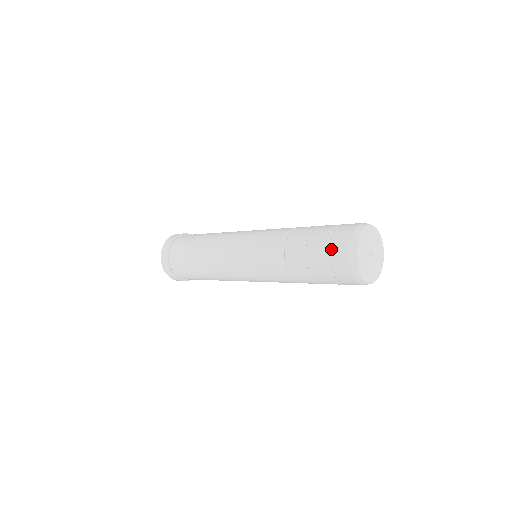
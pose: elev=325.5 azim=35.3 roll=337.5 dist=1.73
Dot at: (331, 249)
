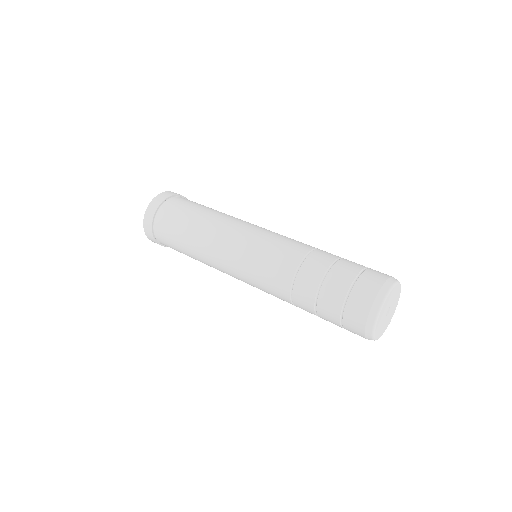
Dot at: (346, 311)
